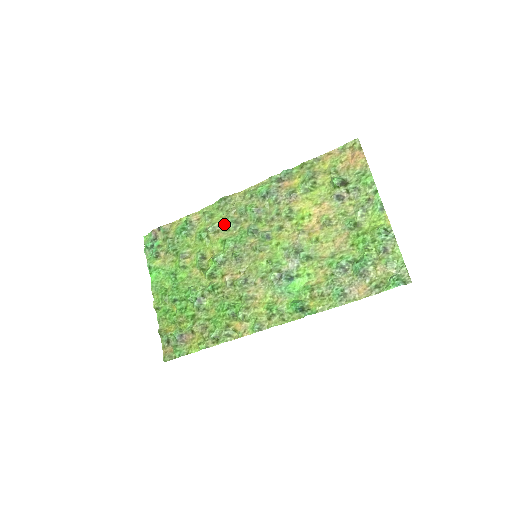
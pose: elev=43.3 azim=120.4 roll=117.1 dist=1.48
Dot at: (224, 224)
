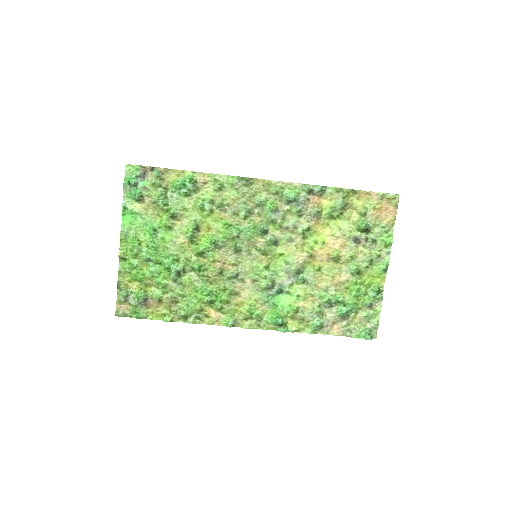
Dot at: (235, 207)
